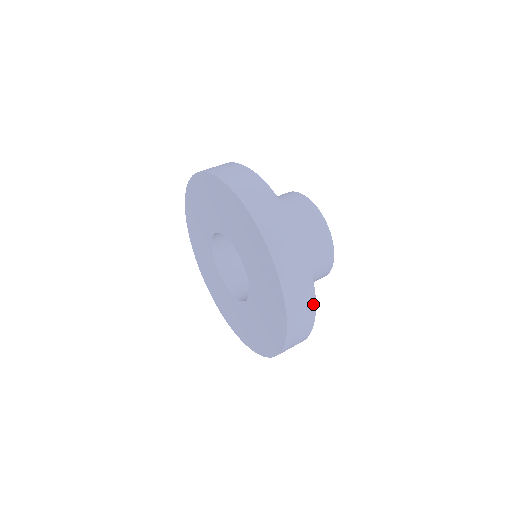
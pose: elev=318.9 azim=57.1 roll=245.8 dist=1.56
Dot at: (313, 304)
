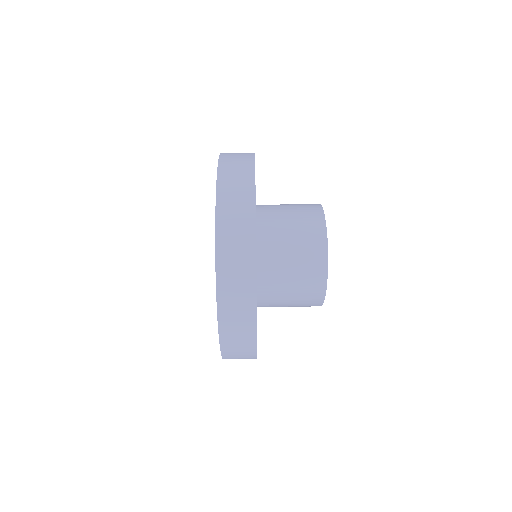
Dot at: (253, 308)
